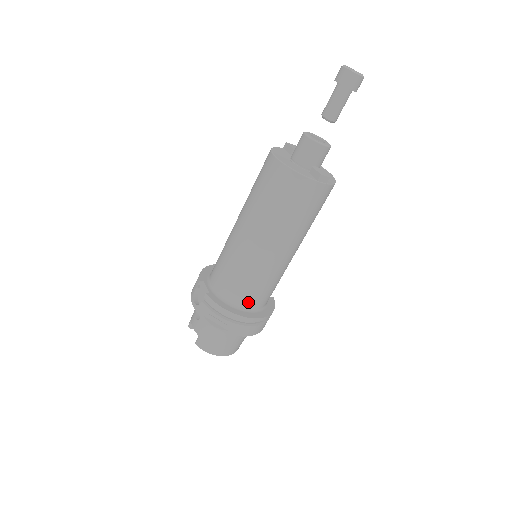
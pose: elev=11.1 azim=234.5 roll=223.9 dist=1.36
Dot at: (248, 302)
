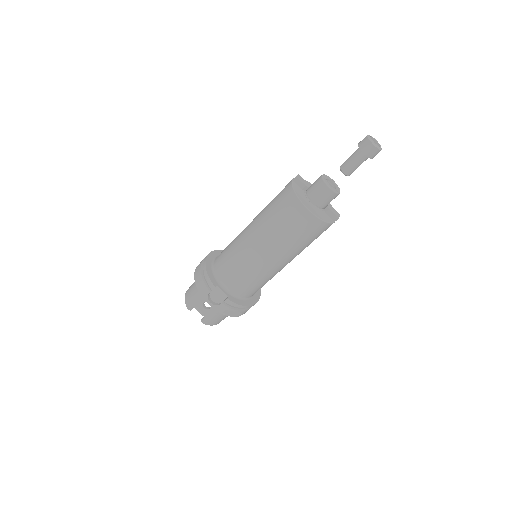
Dot at: occluded
